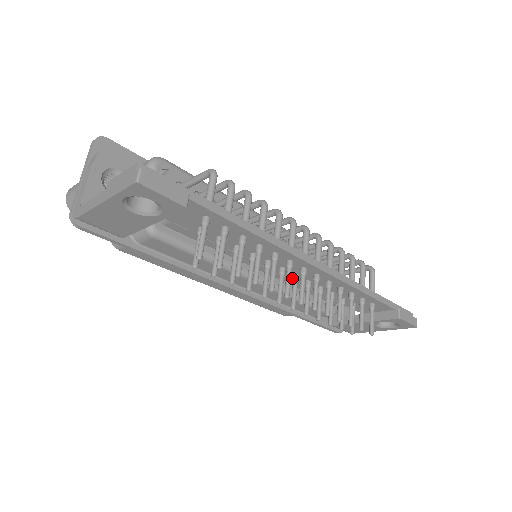
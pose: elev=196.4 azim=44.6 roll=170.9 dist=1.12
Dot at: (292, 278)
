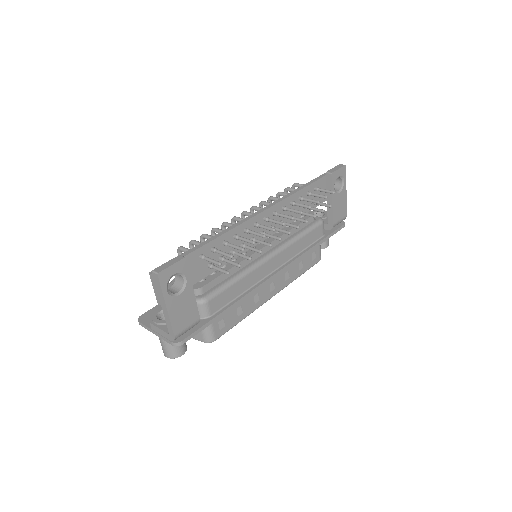
Dot at: occluded
